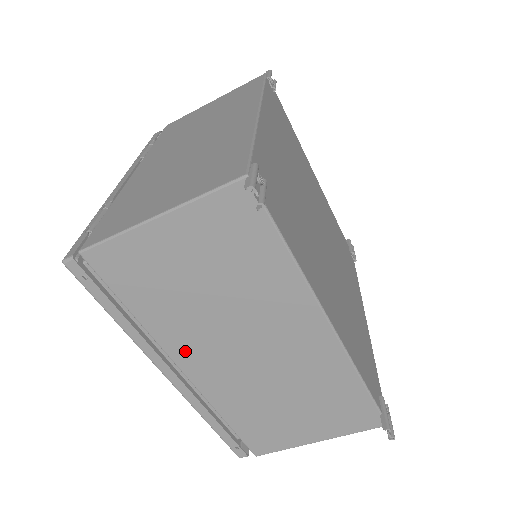
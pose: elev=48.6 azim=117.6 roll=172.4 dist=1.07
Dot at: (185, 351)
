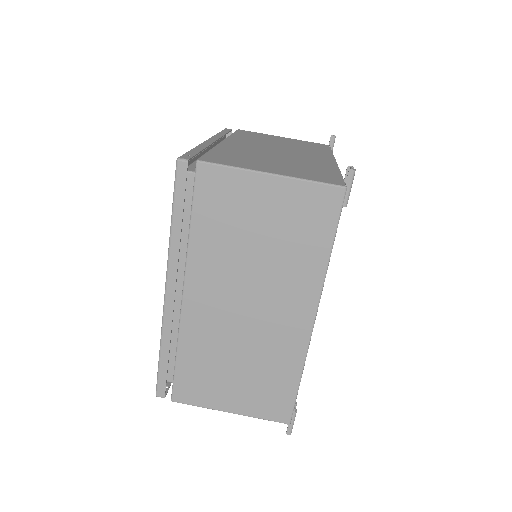
Dot at: (238, 141)
